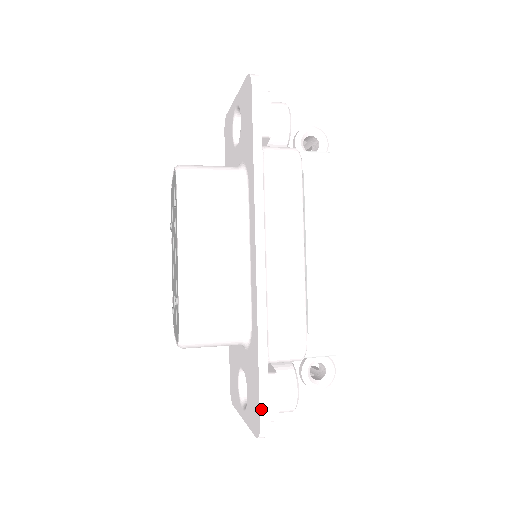
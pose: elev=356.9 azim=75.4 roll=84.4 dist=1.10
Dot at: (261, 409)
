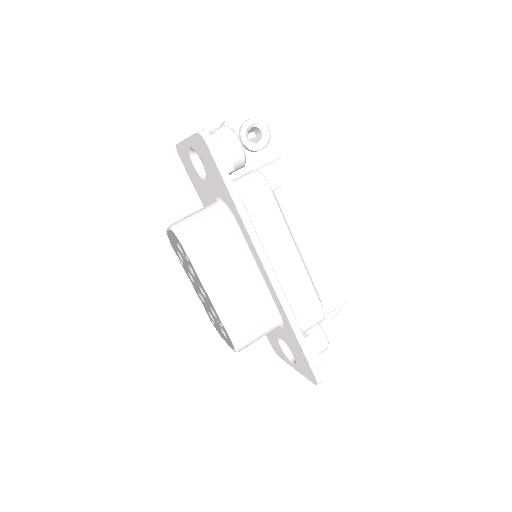
Dot at: (312, 369)
